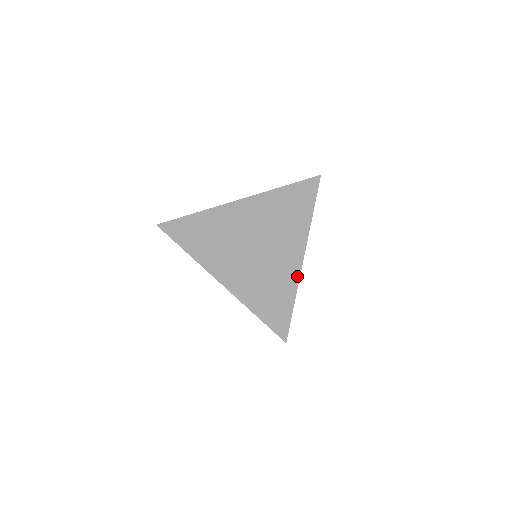
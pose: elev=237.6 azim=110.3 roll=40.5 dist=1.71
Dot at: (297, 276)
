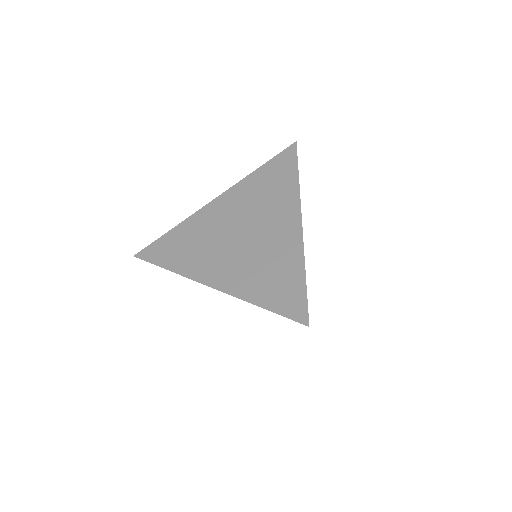
Dot at: (300, 248)
